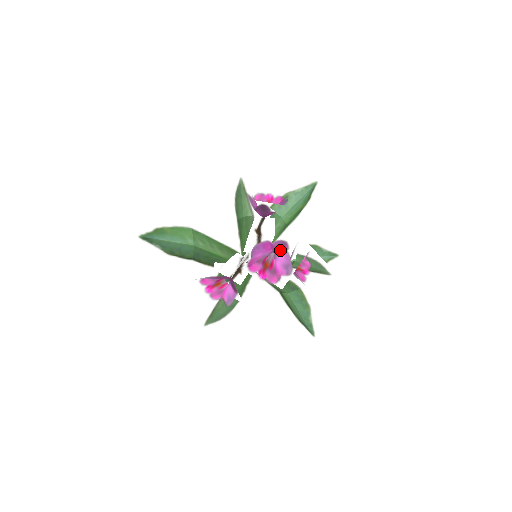
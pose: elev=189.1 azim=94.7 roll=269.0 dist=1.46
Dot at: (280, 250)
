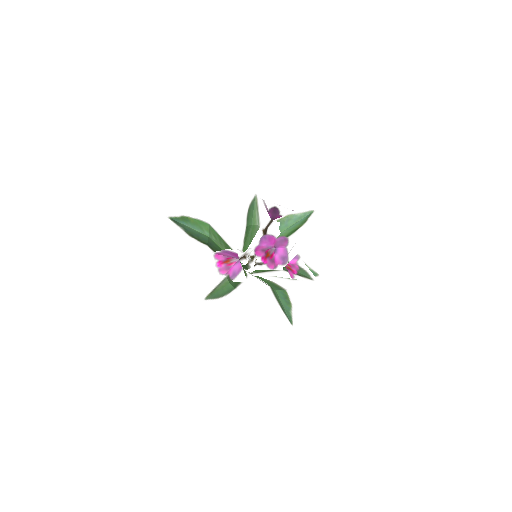
Dot at: (281, 246)
